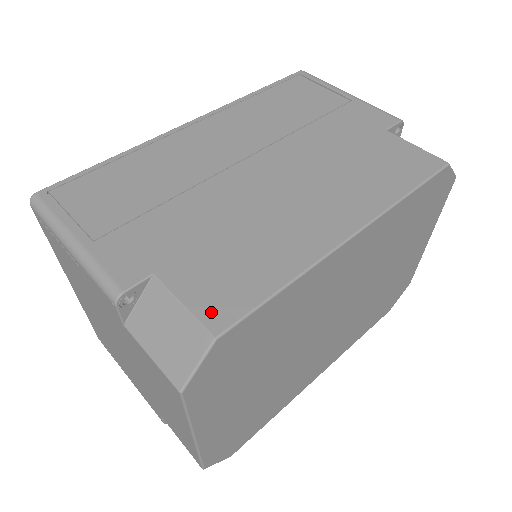
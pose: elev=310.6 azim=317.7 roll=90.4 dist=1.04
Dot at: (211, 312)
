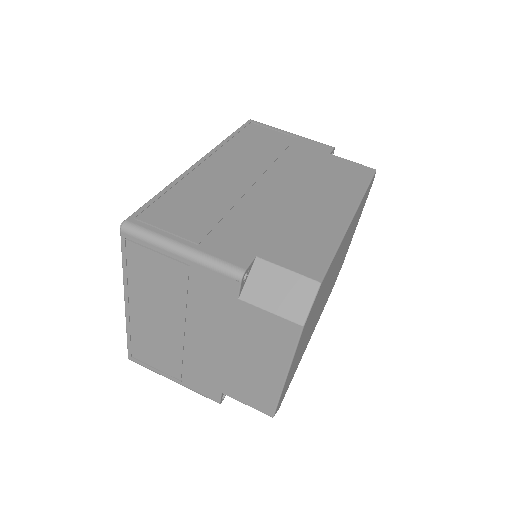
Dot at: (308, 270)
